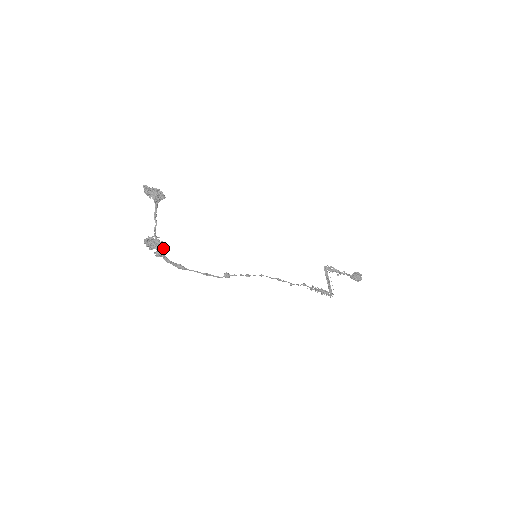
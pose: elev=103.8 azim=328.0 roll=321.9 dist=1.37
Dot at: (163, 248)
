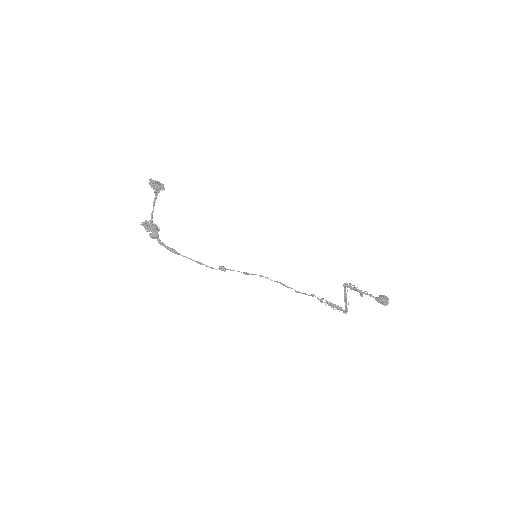
Dot at: (156, 230)
